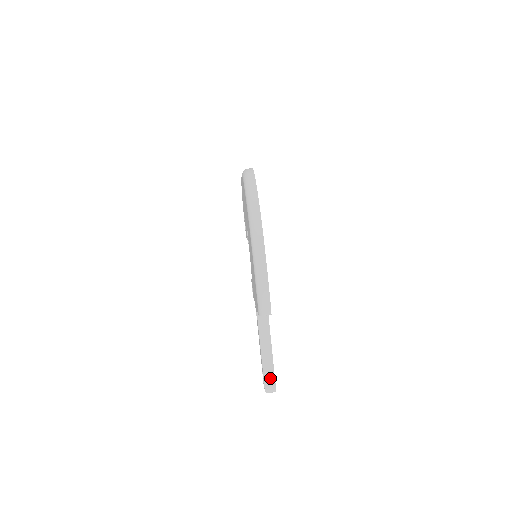
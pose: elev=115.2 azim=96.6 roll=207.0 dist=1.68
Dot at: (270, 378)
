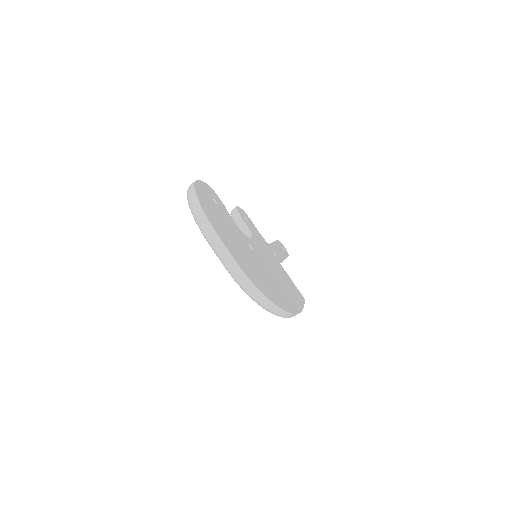
Dot at: occluded
